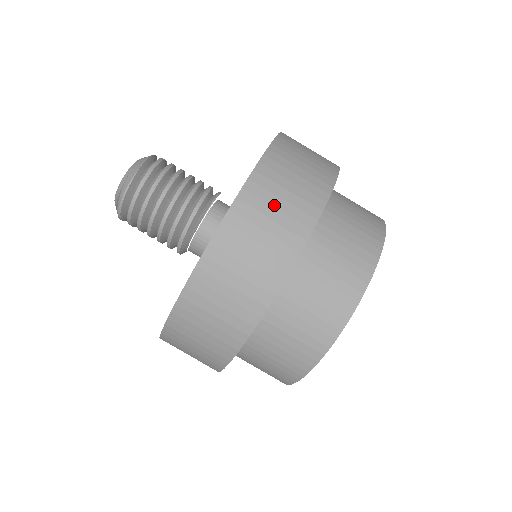
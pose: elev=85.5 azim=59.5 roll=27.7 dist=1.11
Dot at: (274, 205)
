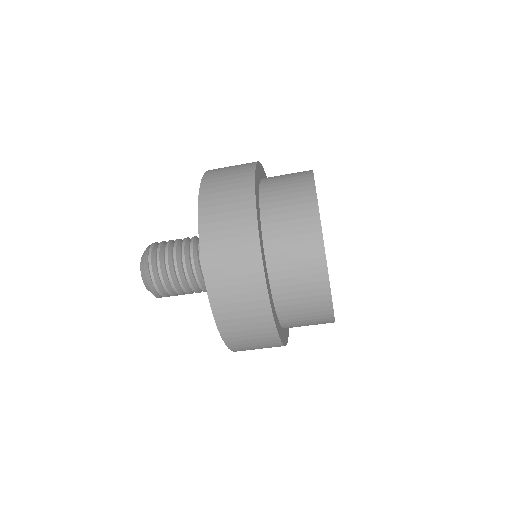
Dot at: occluded
